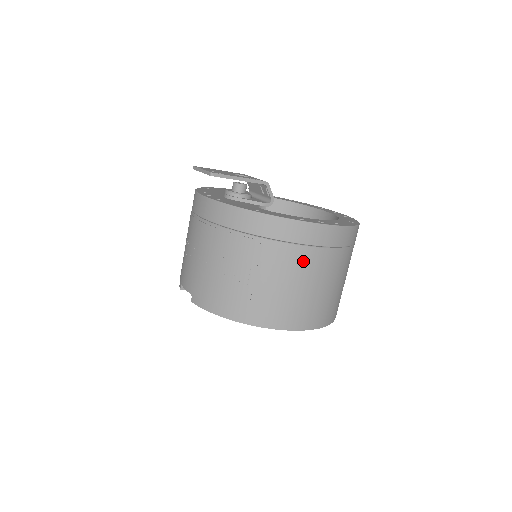
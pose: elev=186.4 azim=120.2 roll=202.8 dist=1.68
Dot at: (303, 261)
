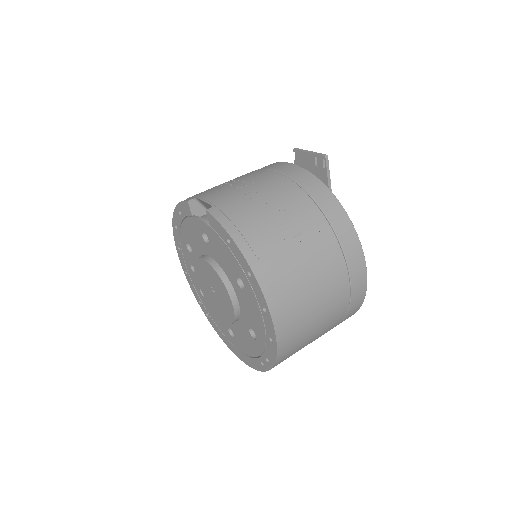
Dot at: (335, 276)
